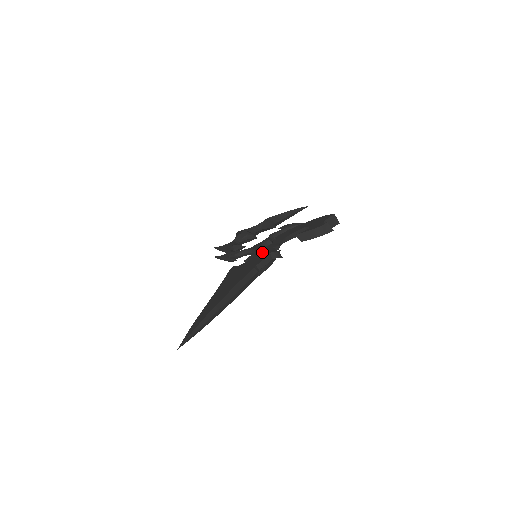
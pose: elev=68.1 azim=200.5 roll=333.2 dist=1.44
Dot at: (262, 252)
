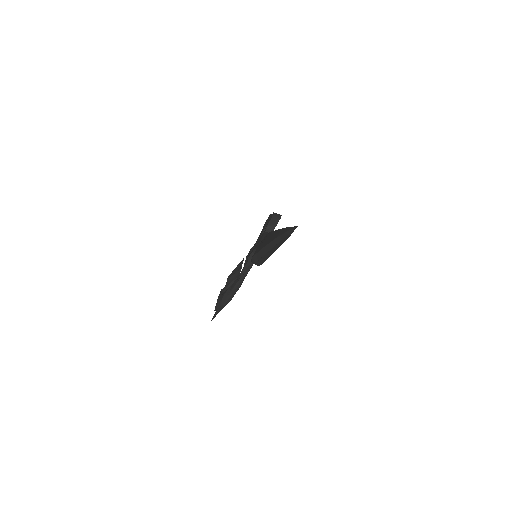
Dot at: (259, 241)
